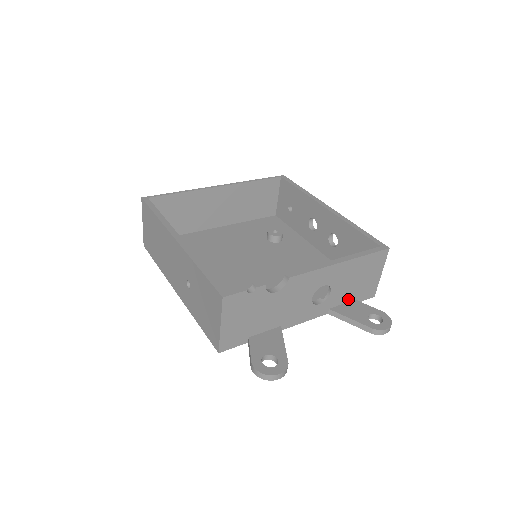
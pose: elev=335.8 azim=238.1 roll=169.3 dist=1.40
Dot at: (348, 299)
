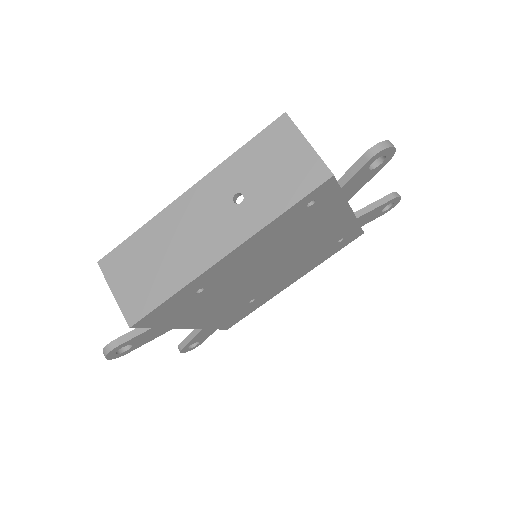
Dot at: occluded
